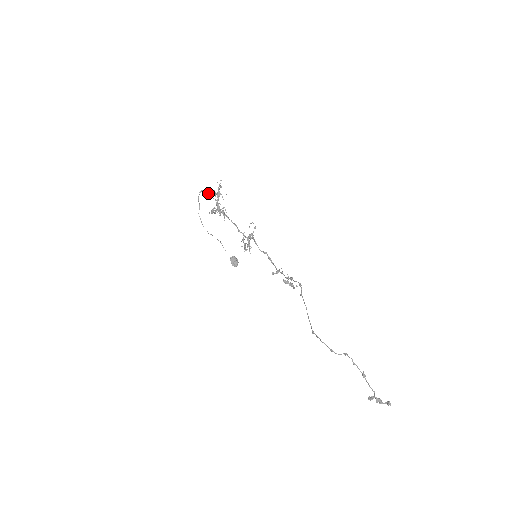
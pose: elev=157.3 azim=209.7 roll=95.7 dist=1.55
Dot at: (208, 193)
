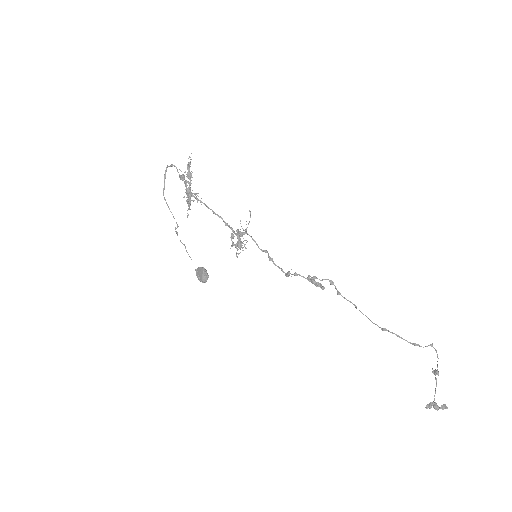
Dot at: (177, 171)
